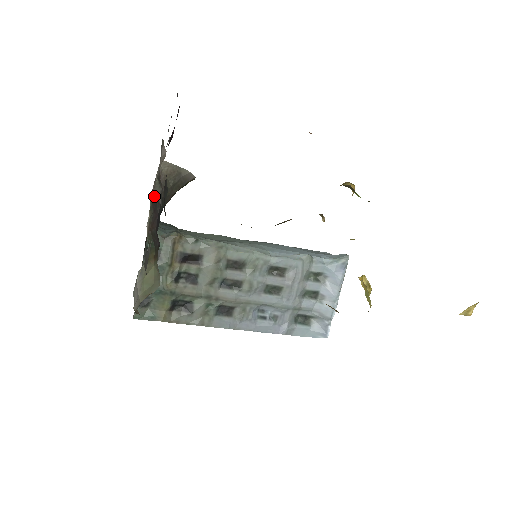
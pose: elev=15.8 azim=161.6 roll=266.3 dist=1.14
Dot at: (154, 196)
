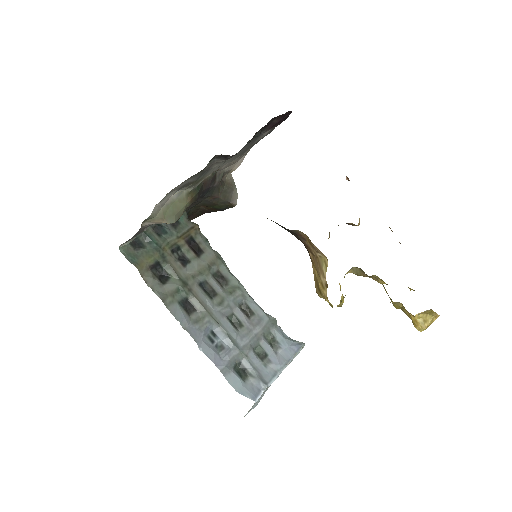
Dot at: (217, 176)
